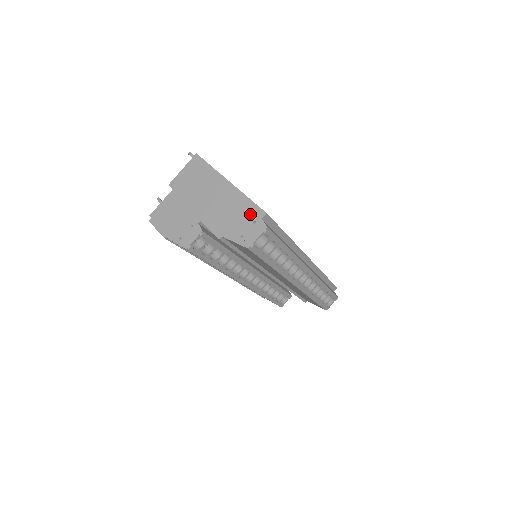
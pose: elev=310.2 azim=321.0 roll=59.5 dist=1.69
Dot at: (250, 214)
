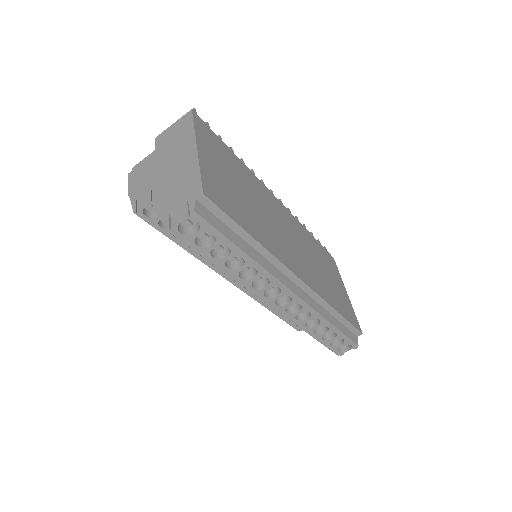
Dot at: (190, 190)
